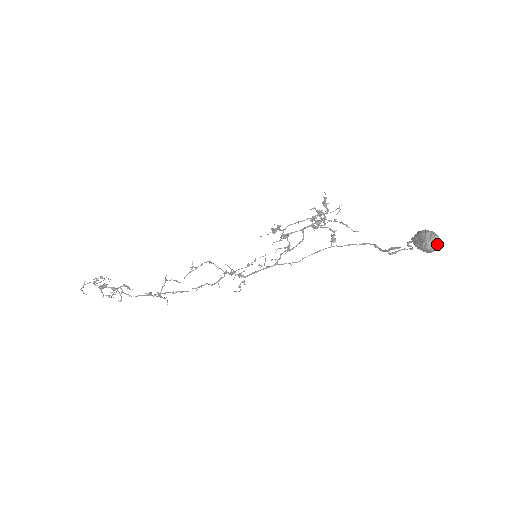
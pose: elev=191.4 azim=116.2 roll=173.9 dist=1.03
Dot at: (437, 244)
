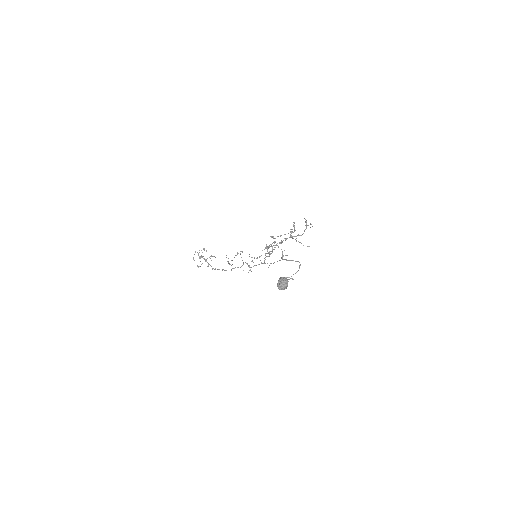
Dot at: (283, 287)
